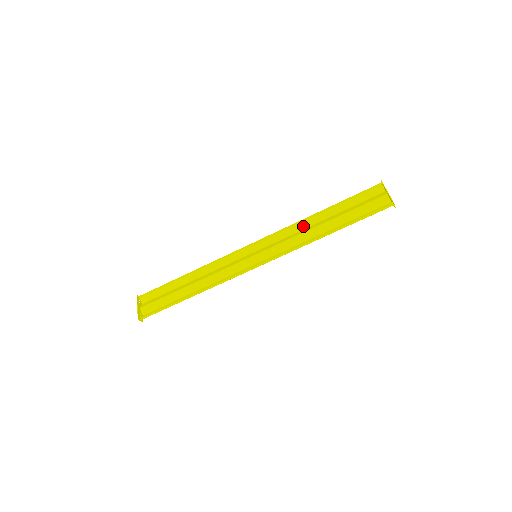
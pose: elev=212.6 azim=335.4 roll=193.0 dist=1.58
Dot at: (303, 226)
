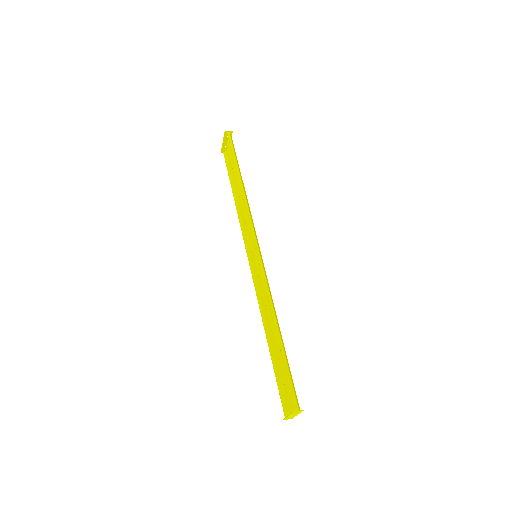
Dot at: (273, 306)
